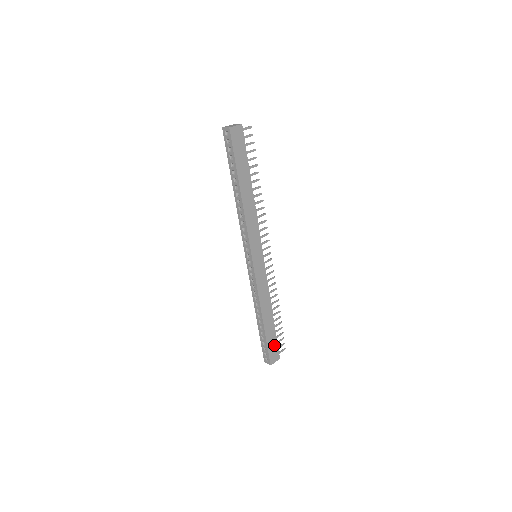
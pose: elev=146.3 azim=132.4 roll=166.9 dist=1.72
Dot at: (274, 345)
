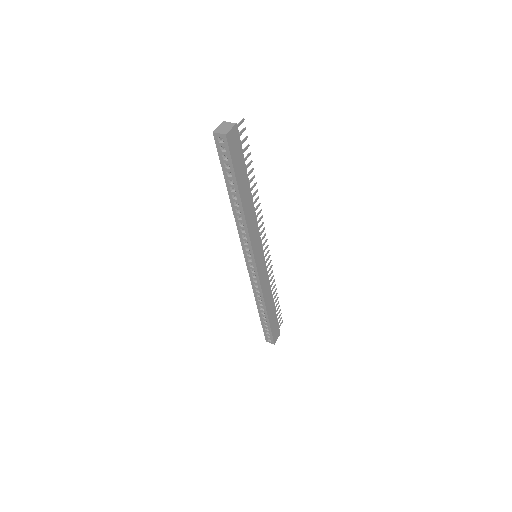
Dot at: (276, 326)
